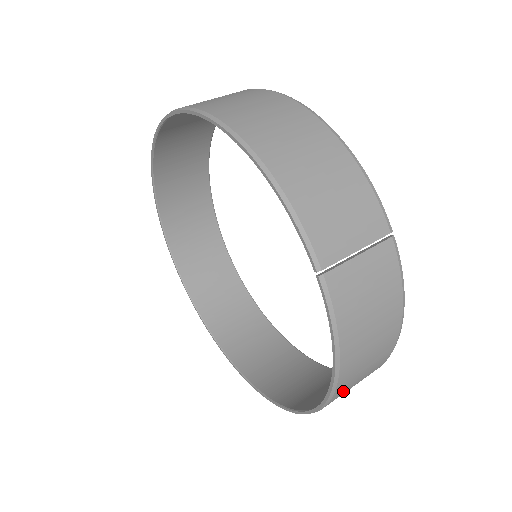
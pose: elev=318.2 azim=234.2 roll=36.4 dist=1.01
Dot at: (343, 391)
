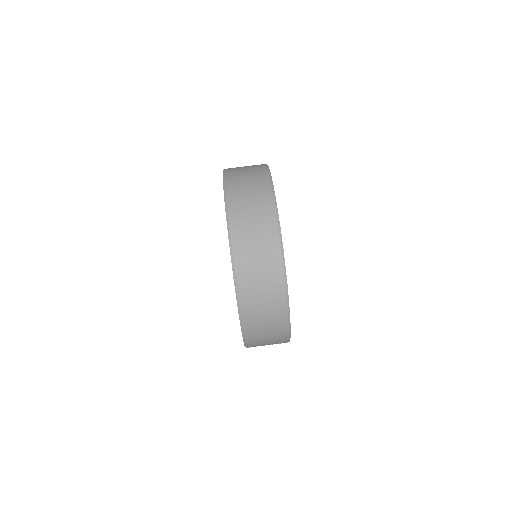
Dot at: occluded
